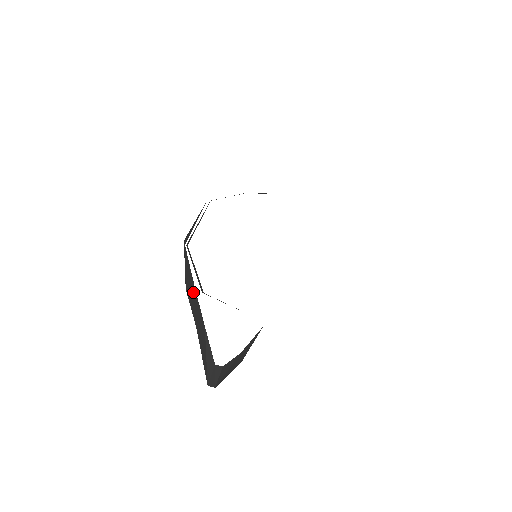
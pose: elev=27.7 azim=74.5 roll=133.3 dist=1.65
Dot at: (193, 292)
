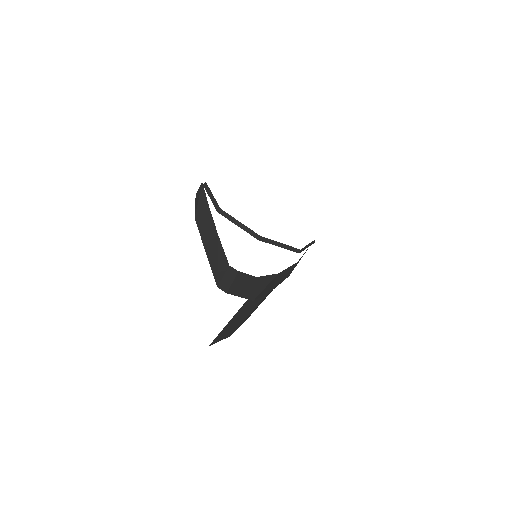
Dot at: (206, 213)
